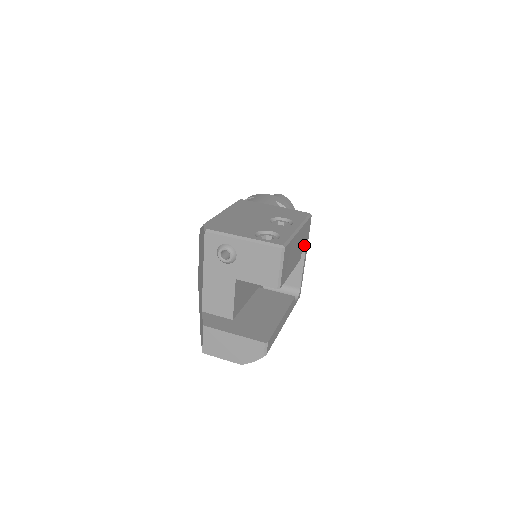
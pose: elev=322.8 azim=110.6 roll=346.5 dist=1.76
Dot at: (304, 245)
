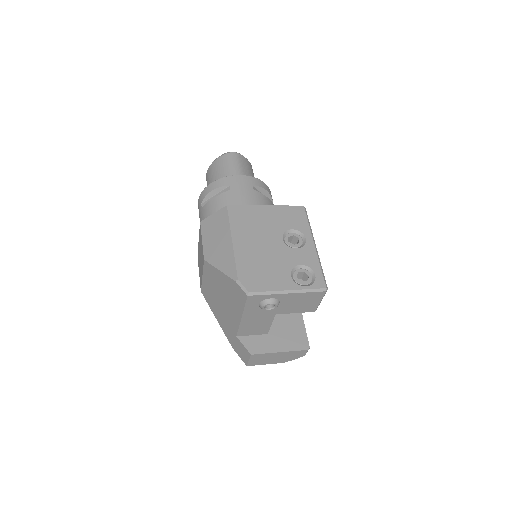
Dot at: occluded
